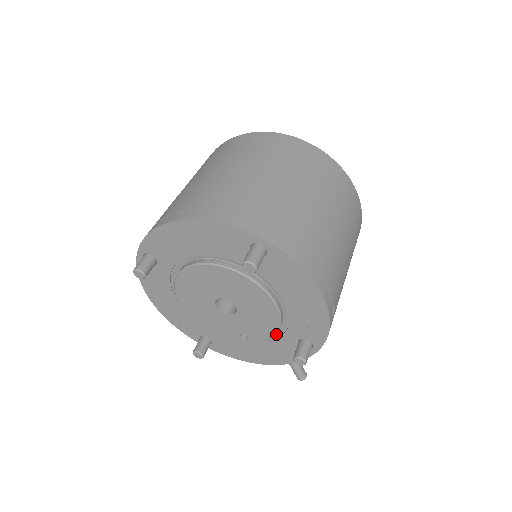
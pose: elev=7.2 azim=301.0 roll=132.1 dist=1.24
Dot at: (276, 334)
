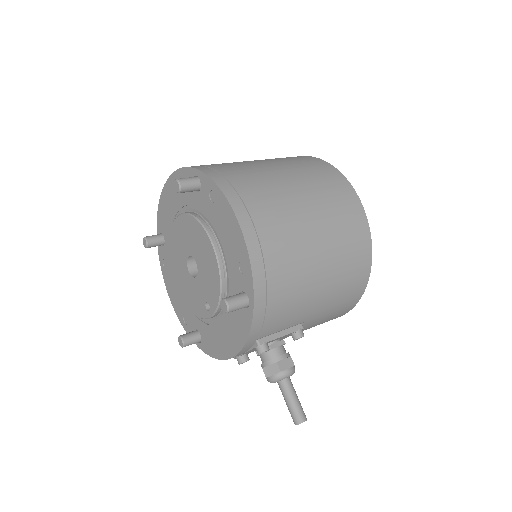
Dot at: occluded
